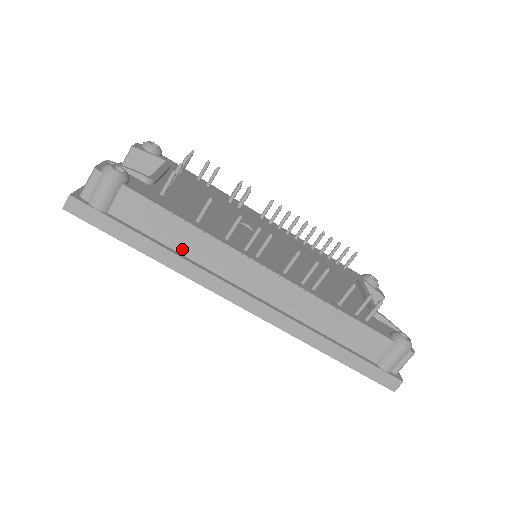
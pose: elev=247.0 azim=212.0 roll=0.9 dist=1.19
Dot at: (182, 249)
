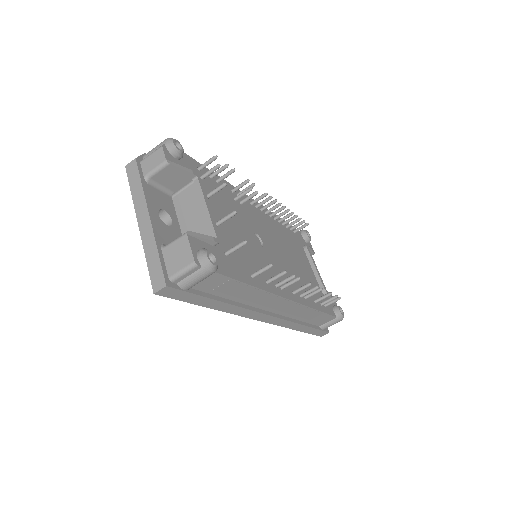
Dot at: (237, 299)
